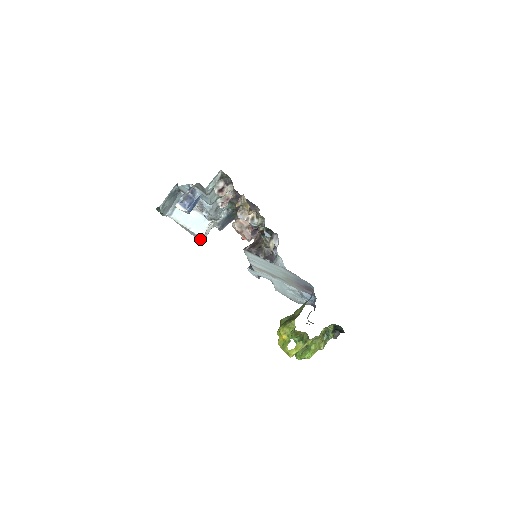
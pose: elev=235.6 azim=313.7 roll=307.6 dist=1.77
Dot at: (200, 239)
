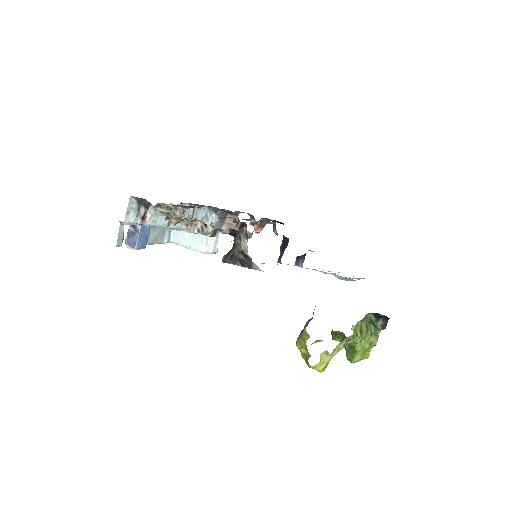
Dot at: occluded
